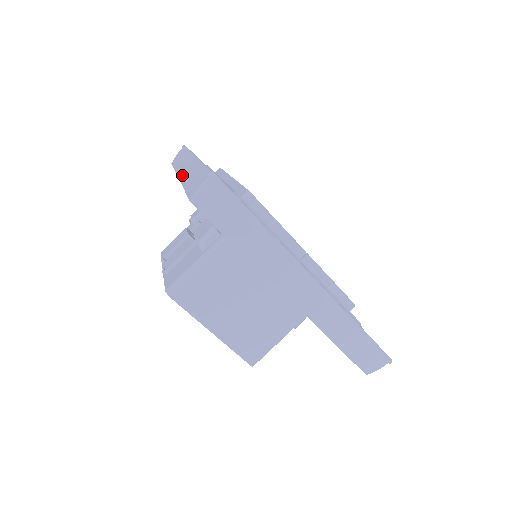
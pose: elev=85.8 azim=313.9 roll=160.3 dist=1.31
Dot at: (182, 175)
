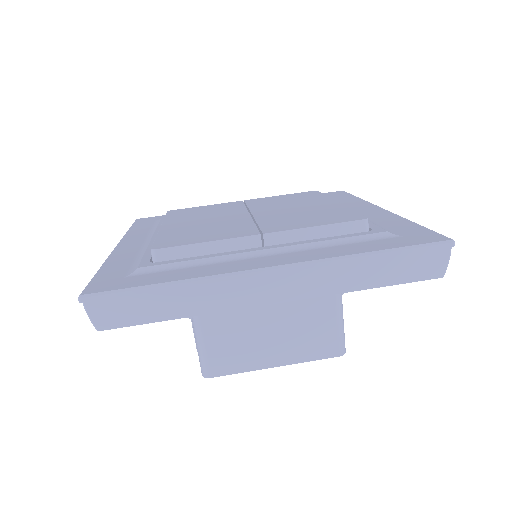
Dot at: occluded
